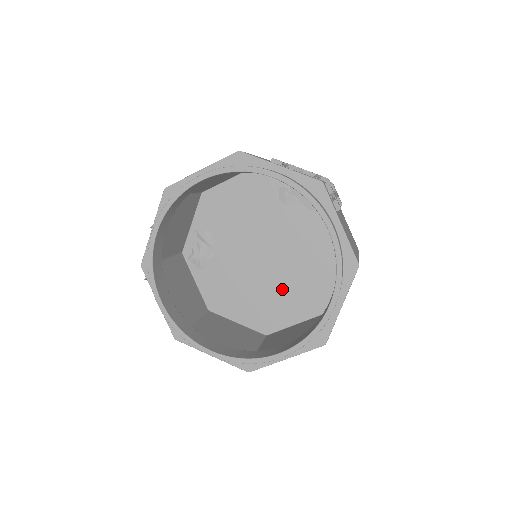
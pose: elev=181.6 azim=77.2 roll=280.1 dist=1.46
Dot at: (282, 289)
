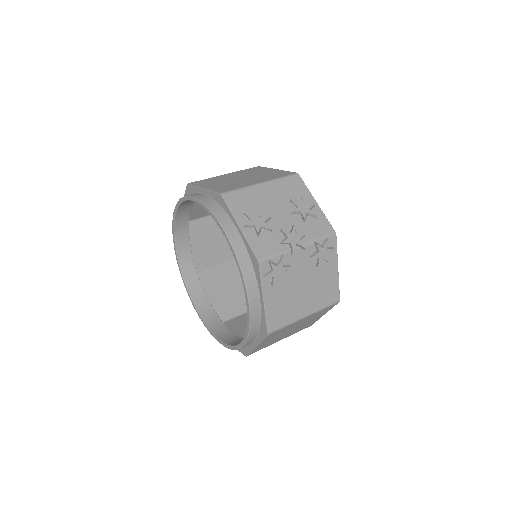
Dot at: occluded
